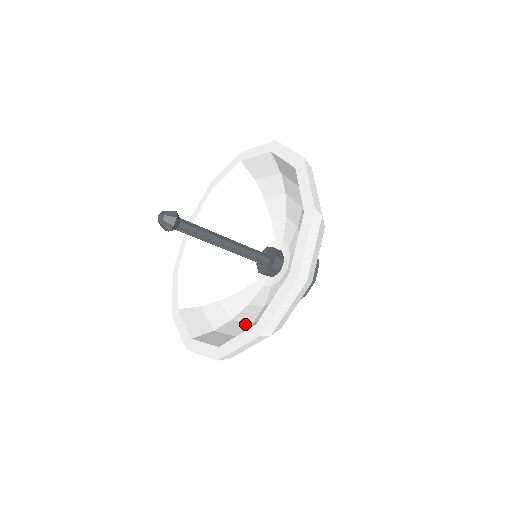
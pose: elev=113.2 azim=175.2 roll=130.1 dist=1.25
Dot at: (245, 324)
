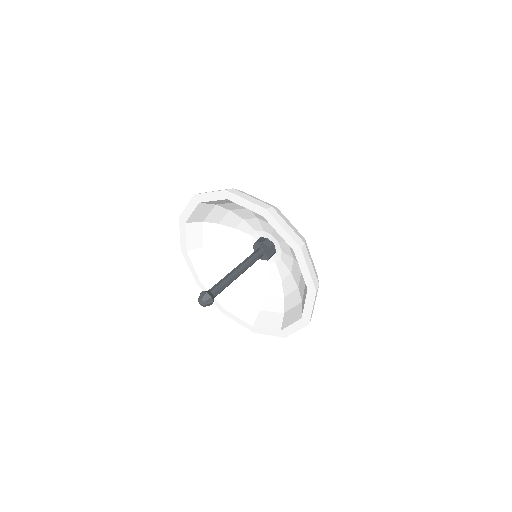
Dot at: (279, 299)
